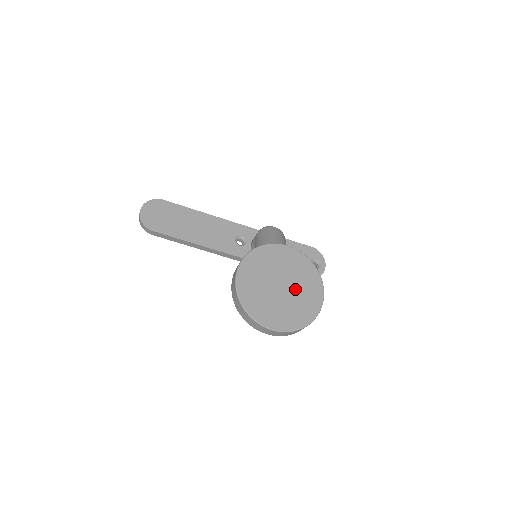
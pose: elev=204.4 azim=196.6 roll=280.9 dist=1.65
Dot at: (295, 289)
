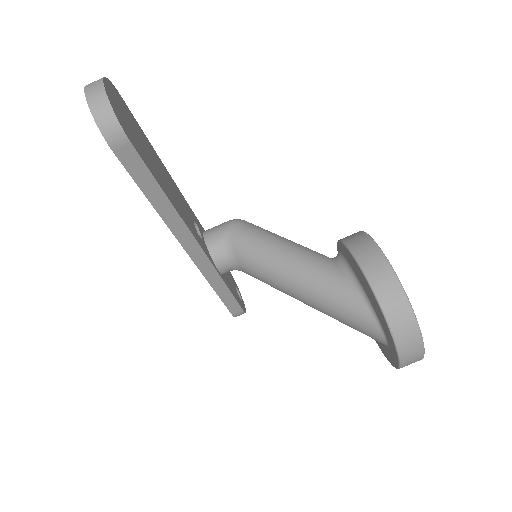
Dot at: occluded
